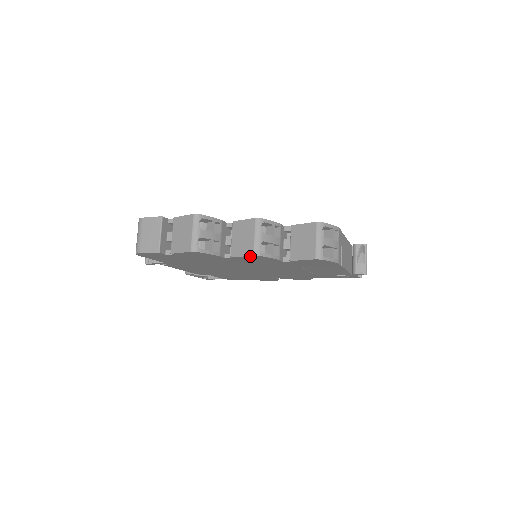
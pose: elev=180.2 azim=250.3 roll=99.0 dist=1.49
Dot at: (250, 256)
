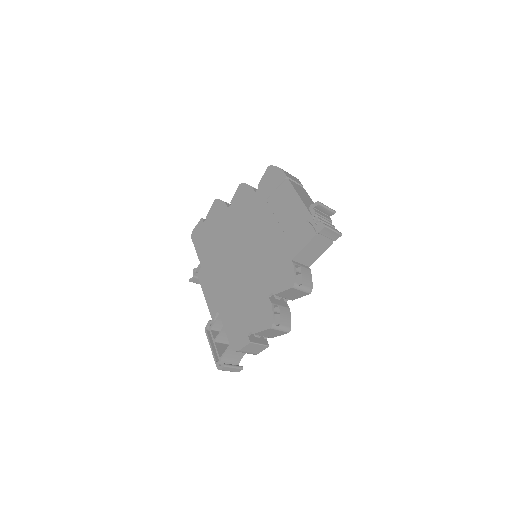
Dot at: (239, 189)
